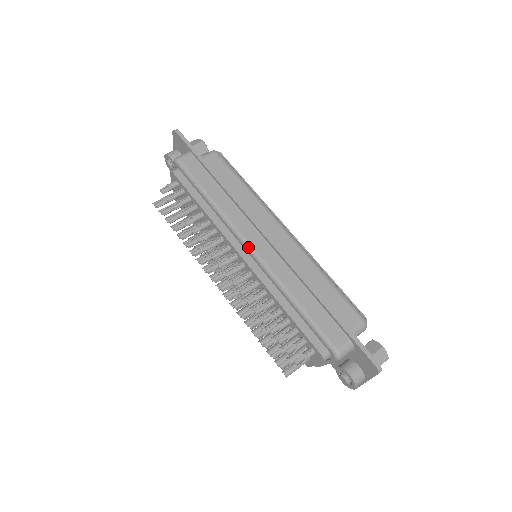
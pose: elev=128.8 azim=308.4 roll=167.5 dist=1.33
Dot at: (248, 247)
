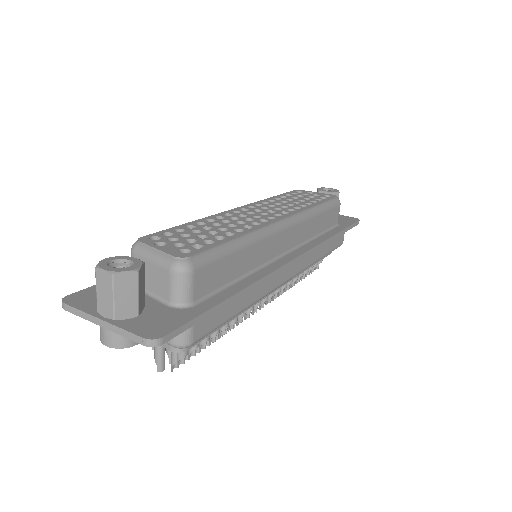
Dot at: occluded
